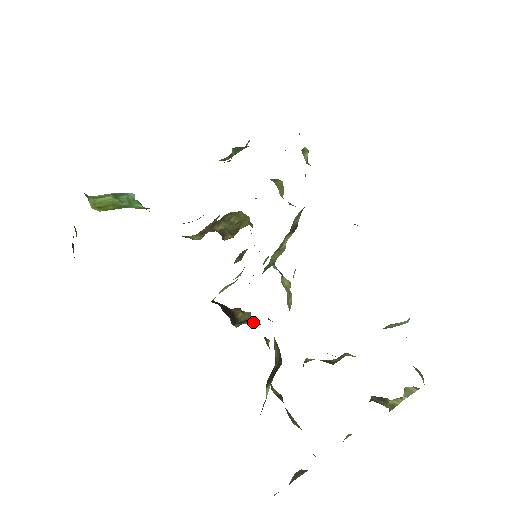
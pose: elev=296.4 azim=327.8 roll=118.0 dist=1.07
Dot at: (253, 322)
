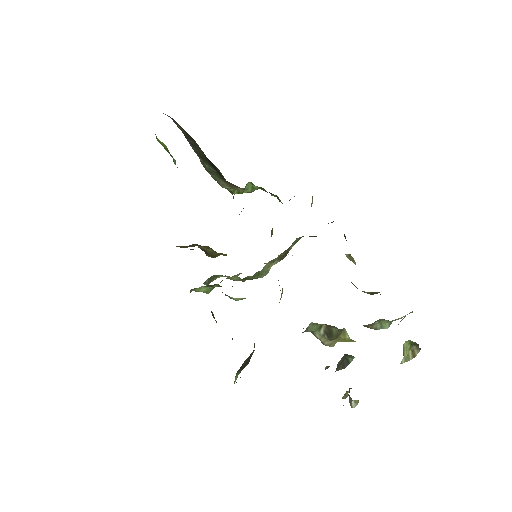
Dot at: occluded
